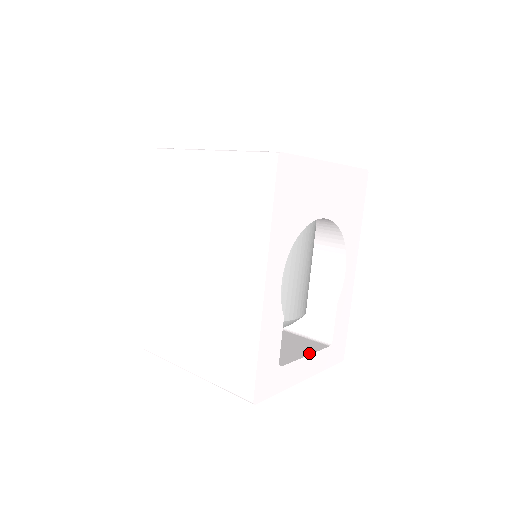
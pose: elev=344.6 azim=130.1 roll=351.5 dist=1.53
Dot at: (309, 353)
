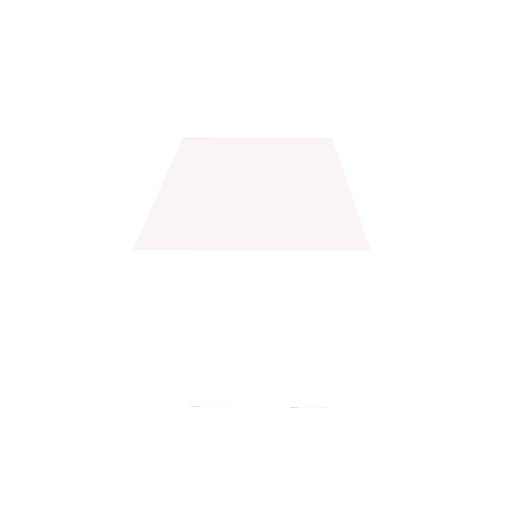
Dot at: occluded
